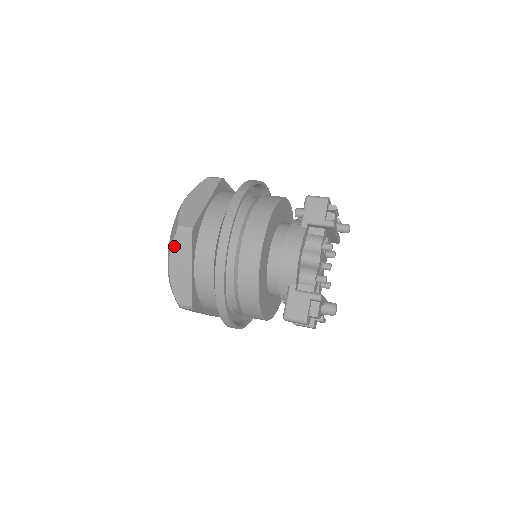
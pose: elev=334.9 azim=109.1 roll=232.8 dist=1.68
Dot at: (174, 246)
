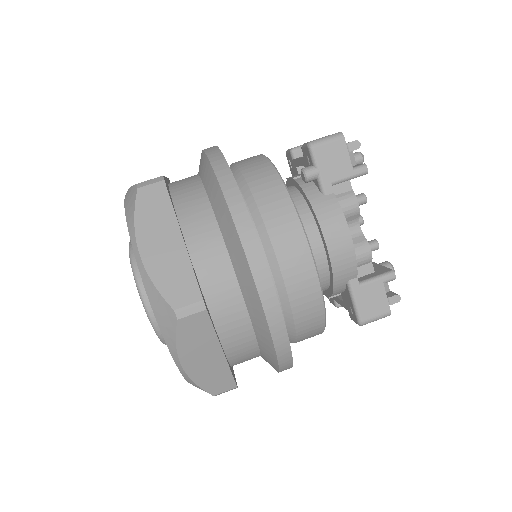
Dot at: (181, 340)
